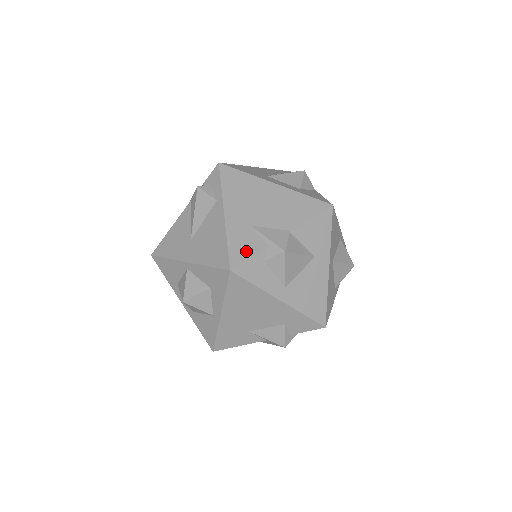
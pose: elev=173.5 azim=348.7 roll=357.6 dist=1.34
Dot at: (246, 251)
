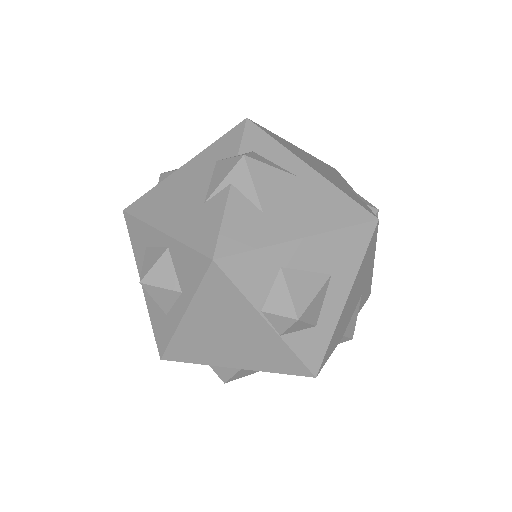
Dot at: occluded
